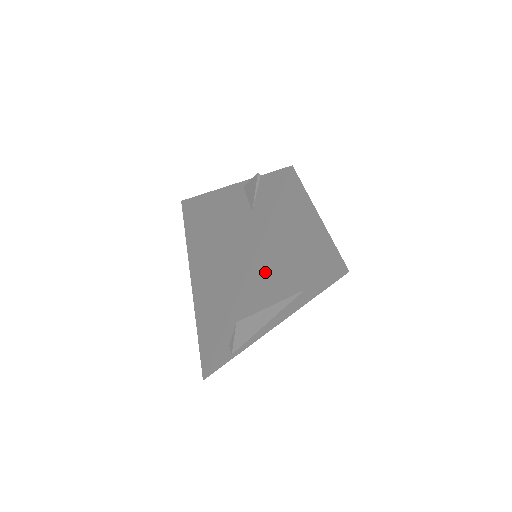
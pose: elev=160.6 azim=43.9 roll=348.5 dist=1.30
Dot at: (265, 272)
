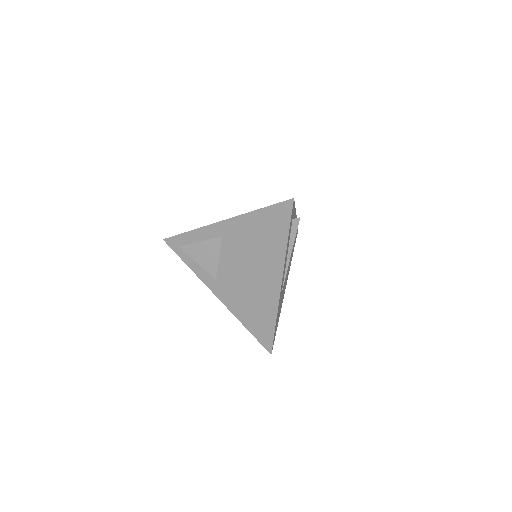
Dot at: occluded
